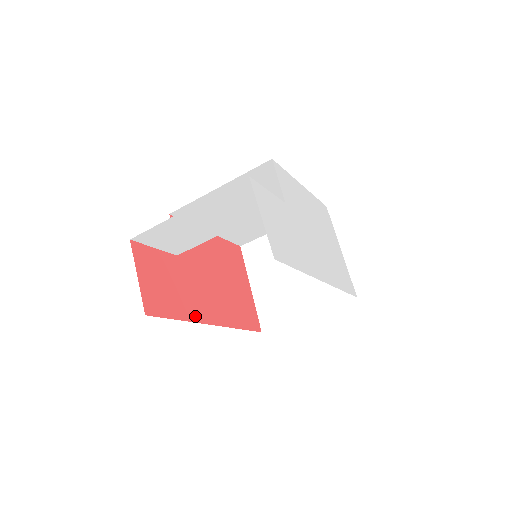
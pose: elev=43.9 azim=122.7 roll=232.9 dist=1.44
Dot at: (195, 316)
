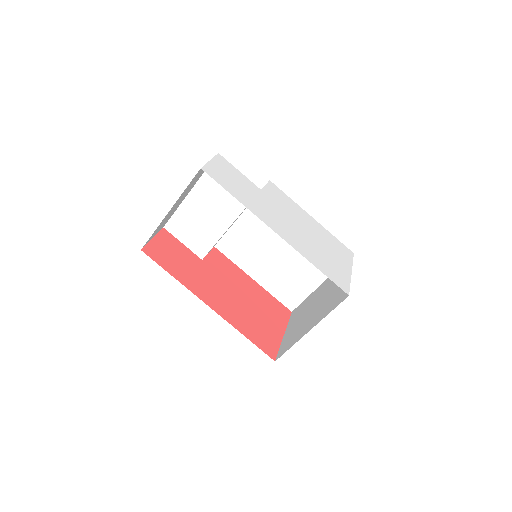
Dot at: (191, 287)
